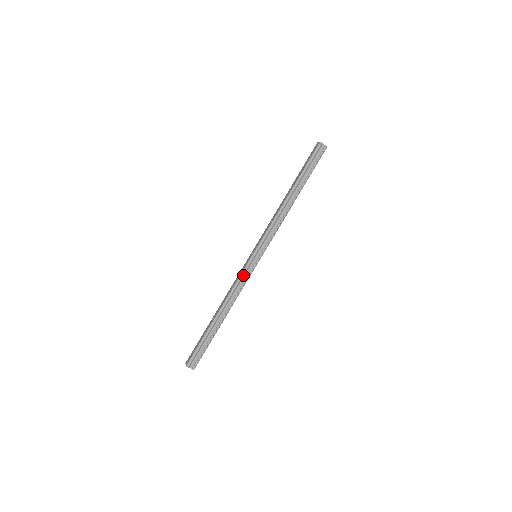
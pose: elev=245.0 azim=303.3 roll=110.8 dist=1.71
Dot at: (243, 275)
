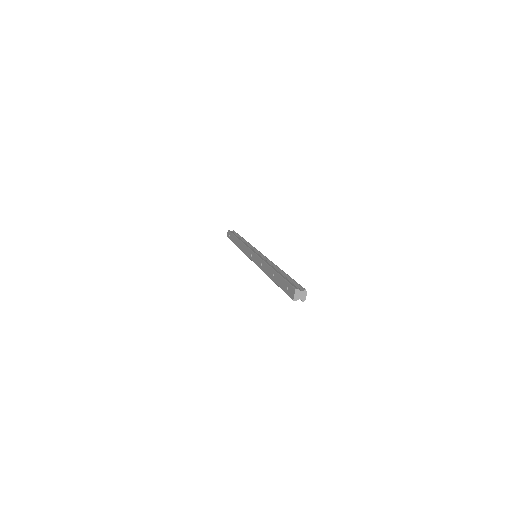
Dot at: occluded
